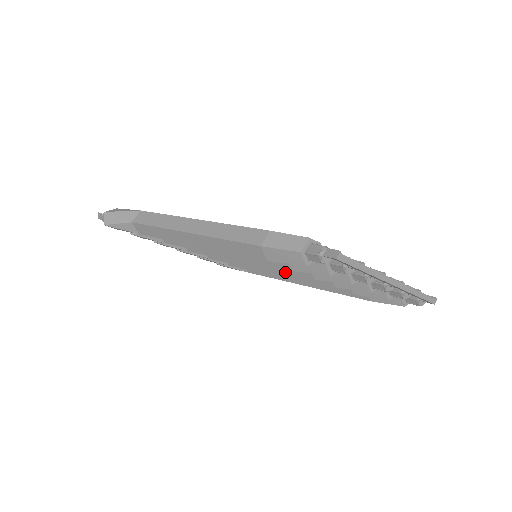
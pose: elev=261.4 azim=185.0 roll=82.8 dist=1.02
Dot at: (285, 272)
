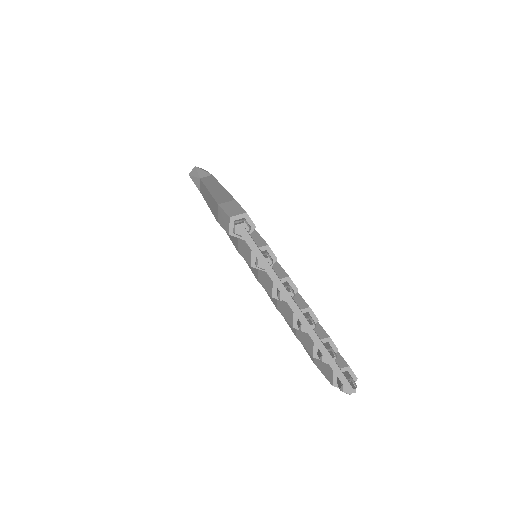
Dot at: (250, 268)
